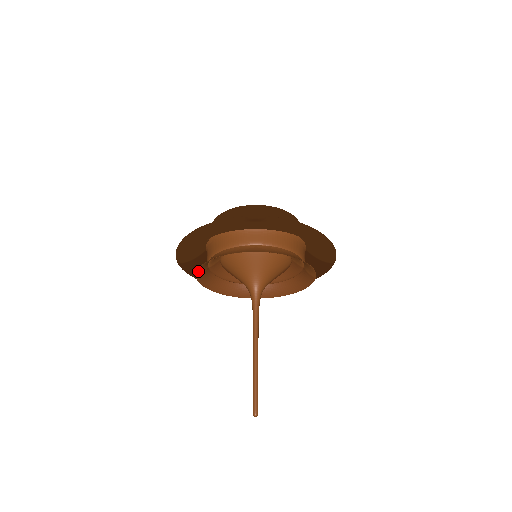
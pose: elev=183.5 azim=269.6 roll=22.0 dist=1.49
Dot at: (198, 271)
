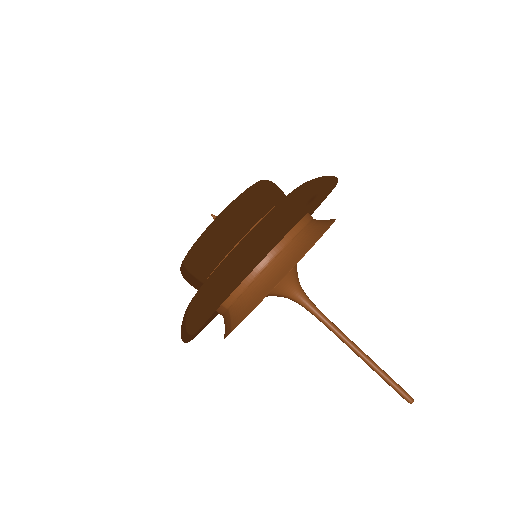
Dot at: (240, 321)
